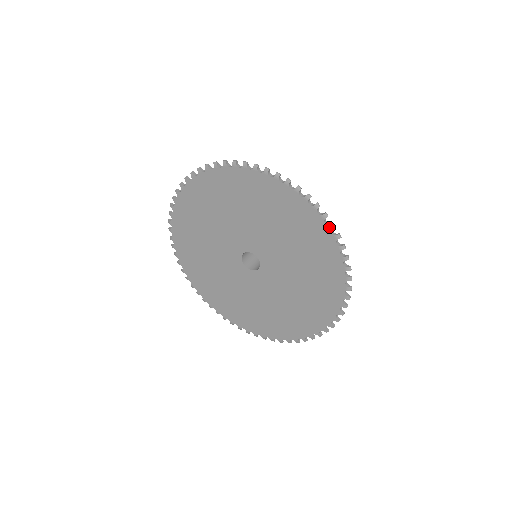
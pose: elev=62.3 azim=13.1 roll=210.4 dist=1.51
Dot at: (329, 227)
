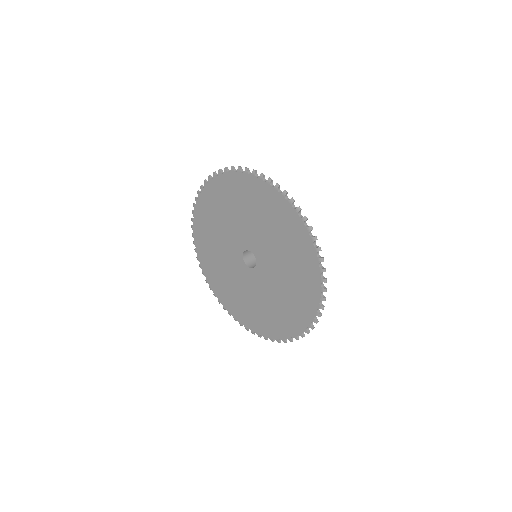
Dot at: (301, 334)
